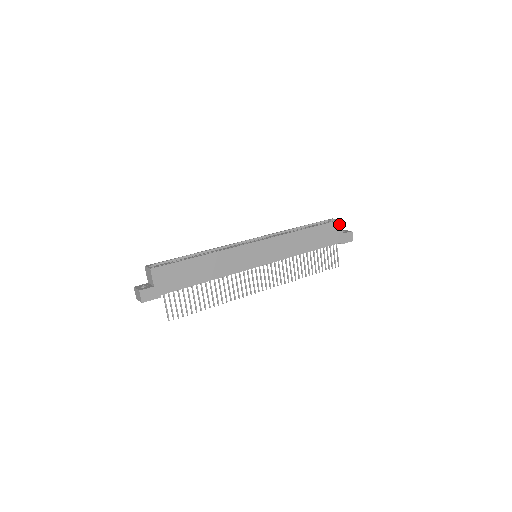
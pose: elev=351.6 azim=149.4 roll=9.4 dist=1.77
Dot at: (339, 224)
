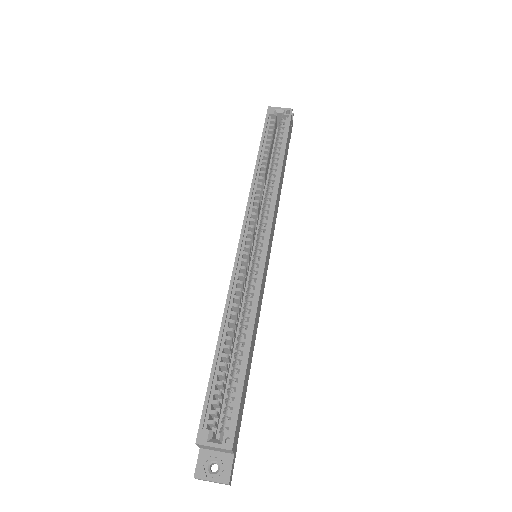
Dot at: (291, 118)
